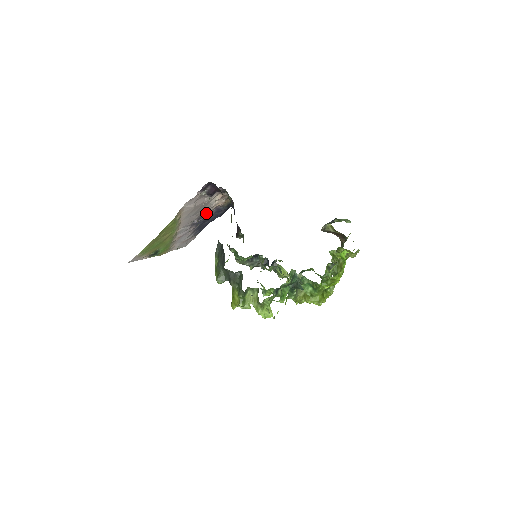
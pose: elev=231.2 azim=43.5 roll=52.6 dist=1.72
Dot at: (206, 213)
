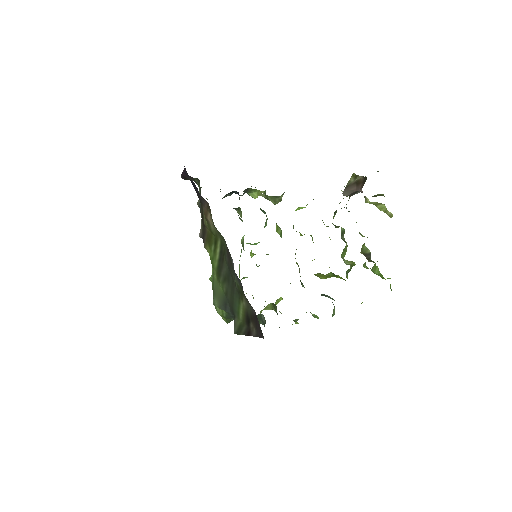
Dot at: occluded
